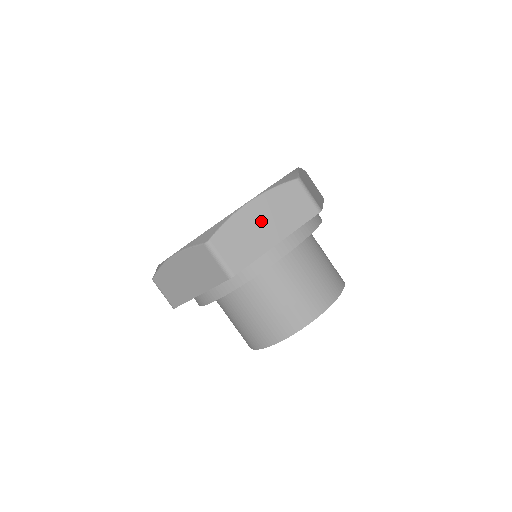
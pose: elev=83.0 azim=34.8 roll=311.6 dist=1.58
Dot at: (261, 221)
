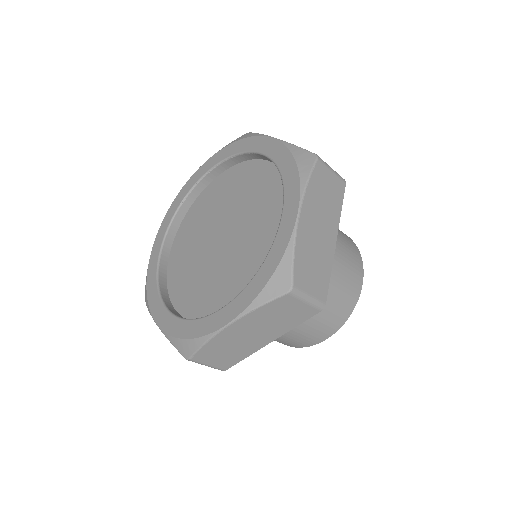
Dot at: (246, 334)
